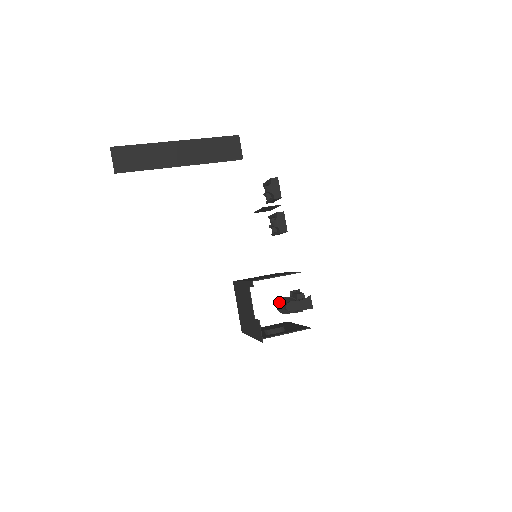
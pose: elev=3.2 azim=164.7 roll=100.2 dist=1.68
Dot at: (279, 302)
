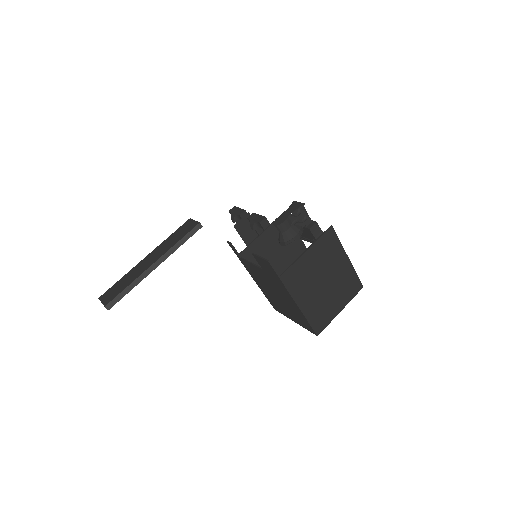
Dot at: (278, 239)
